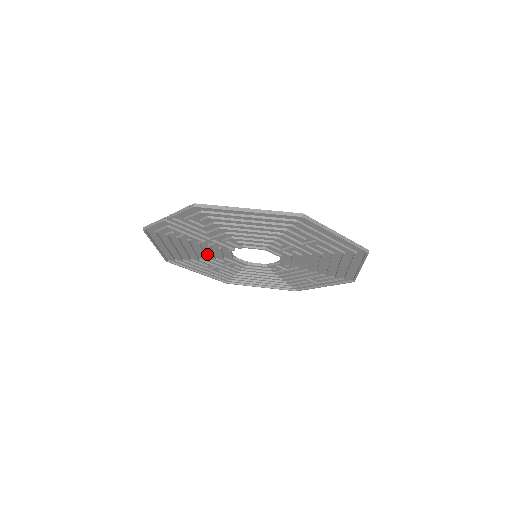
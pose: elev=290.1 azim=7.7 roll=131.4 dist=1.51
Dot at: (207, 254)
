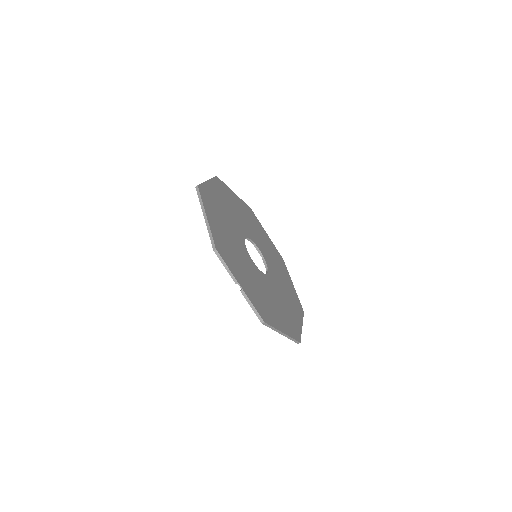
Dot at: (231, 230)
